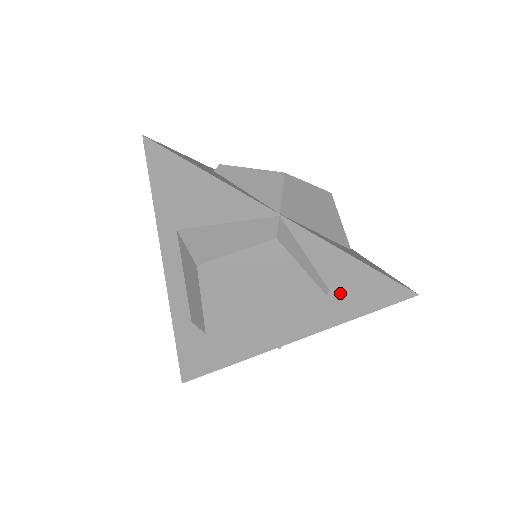
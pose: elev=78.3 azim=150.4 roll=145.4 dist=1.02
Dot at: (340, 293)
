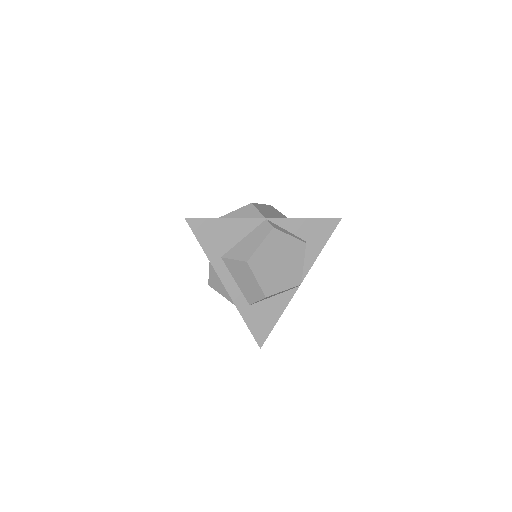
Dot at: (311, 239)
